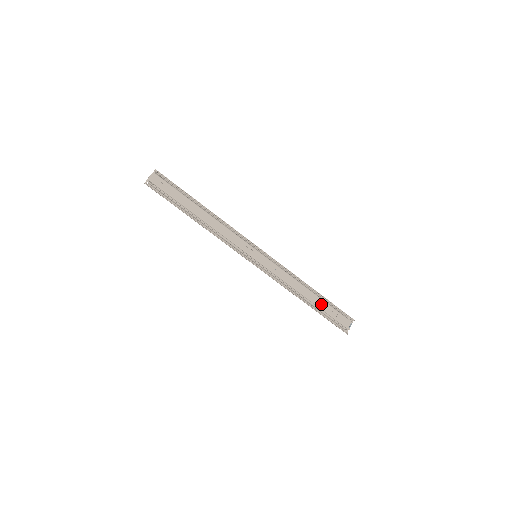
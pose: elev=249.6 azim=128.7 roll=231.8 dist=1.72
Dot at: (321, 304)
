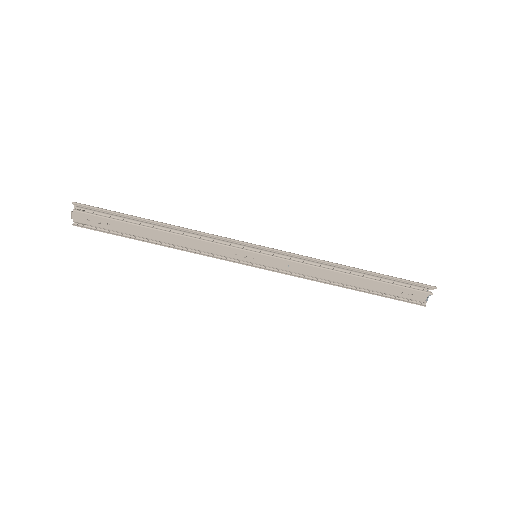
Dot at: (373, 286)
